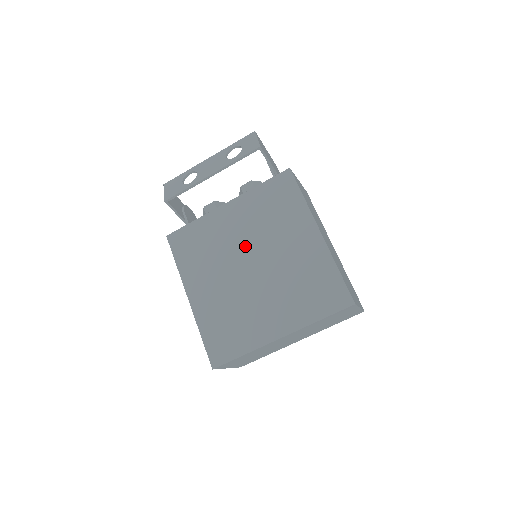
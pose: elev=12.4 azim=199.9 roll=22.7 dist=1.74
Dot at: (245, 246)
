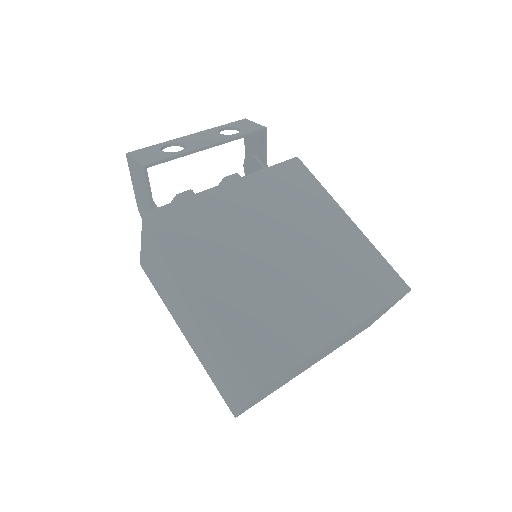
Dot at: (266, 229)
